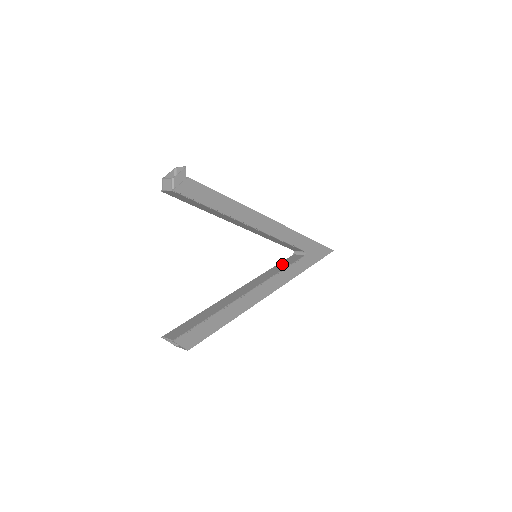
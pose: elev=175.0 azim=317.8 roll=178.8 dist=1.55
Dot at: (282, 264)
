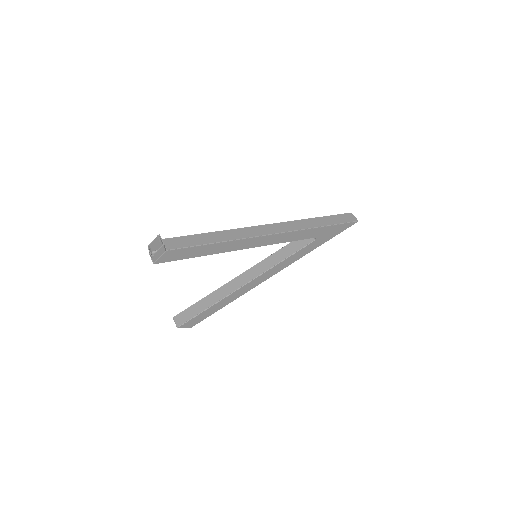
Dot at: (290, 247)
